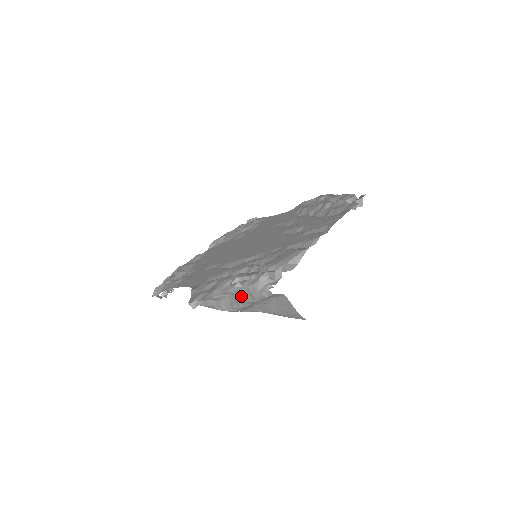
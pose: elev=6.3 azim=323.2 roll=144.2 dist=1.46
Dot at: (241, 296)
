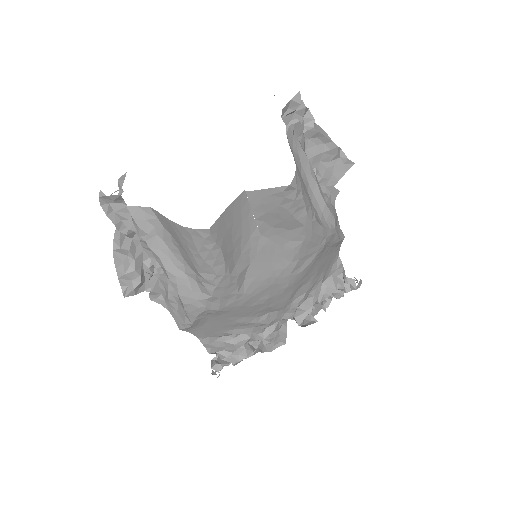
Dot at: occluded
